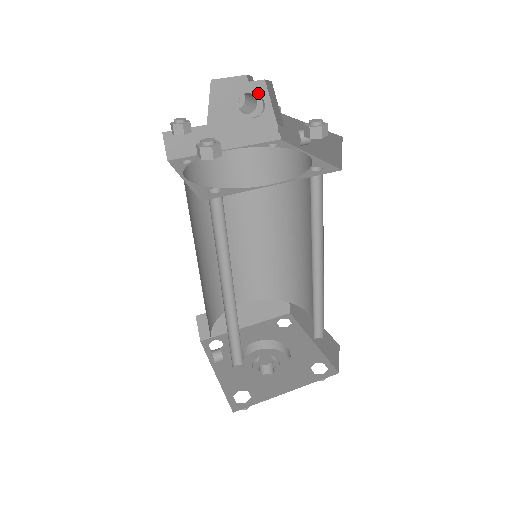
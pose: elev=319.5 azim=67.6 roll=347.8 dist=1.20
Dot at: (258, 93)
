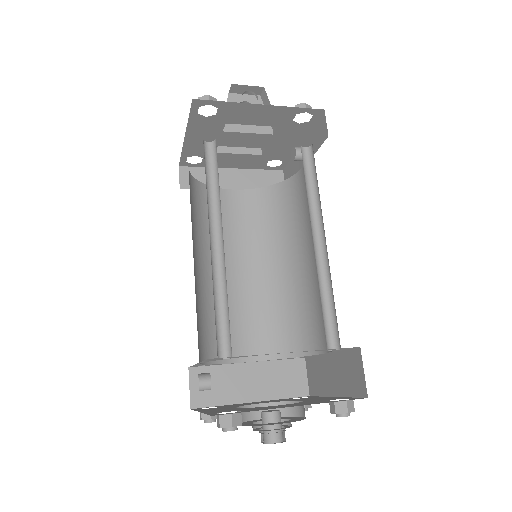
Dot at: (255, 103)
